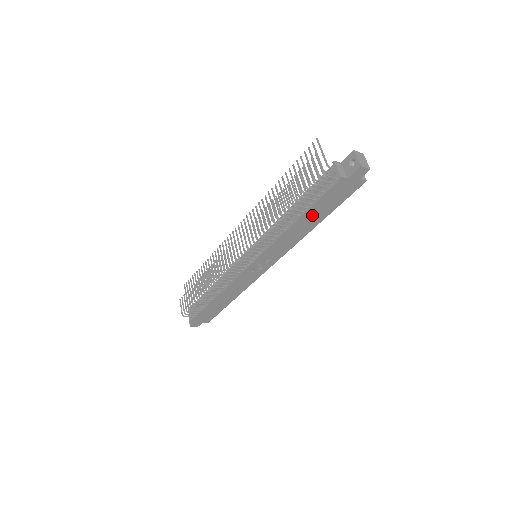
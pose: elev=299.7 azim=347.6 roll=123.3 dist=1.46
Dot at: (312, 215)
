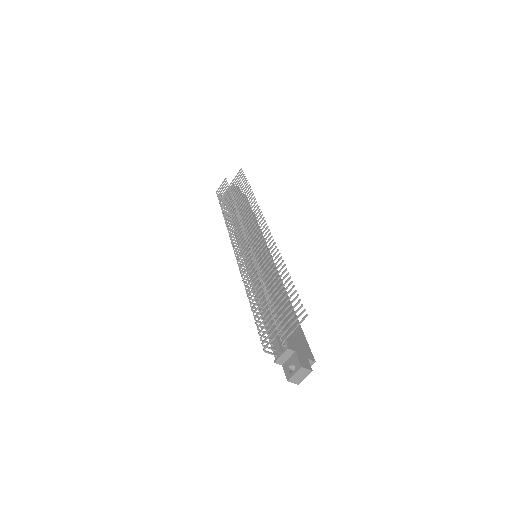
Dot at: occluded
